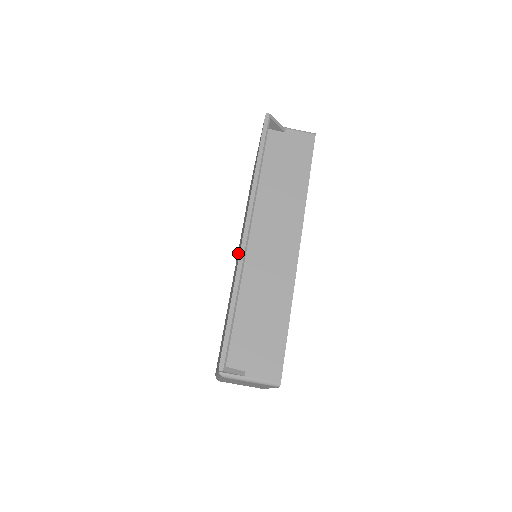
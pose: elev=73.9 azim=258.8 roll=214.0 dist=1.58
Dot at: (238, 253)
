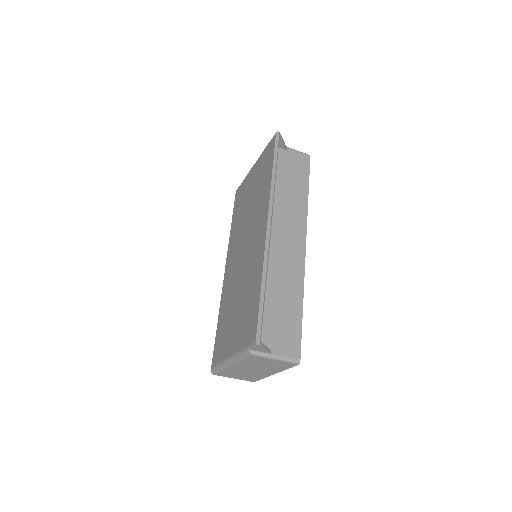
Dot at: (242, 252)
